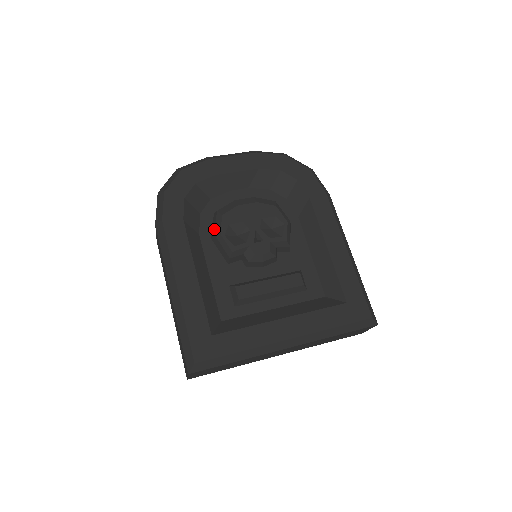
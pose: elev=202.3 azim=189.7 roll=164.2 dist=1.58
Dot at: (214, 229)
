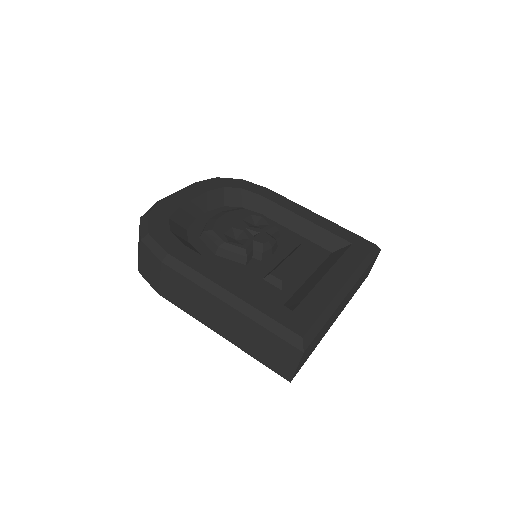
Dot at: (213, 244)
